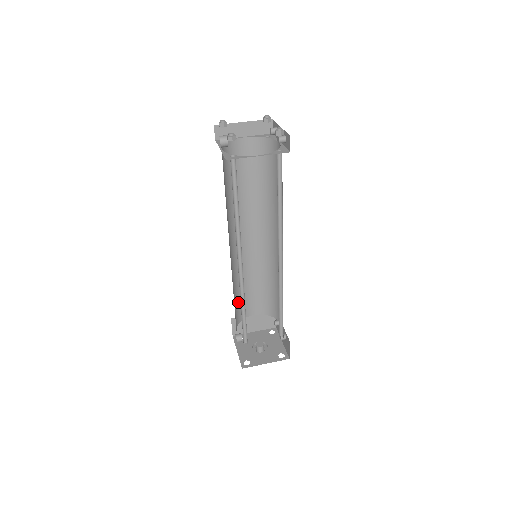
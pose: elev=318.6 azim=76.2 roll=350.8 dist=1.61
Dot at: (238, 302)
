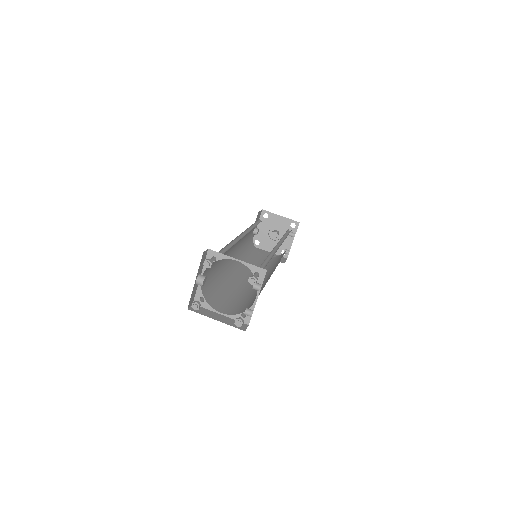
Dot at: occluded
